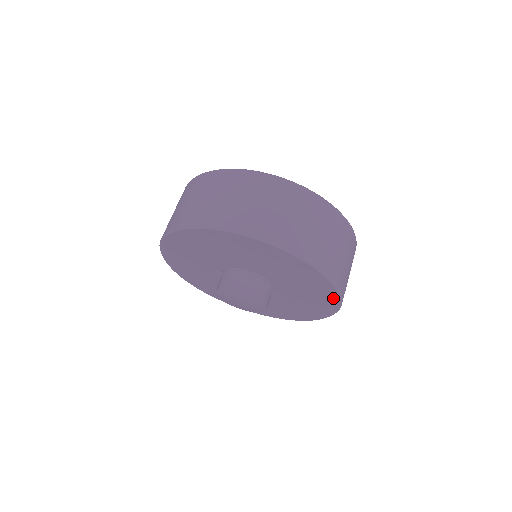
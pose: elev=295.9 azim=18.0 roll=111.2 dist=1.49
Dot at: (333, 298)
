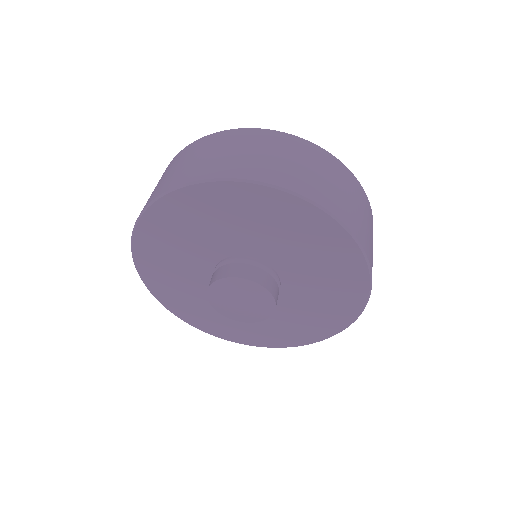
Dot at: (333, 230)
